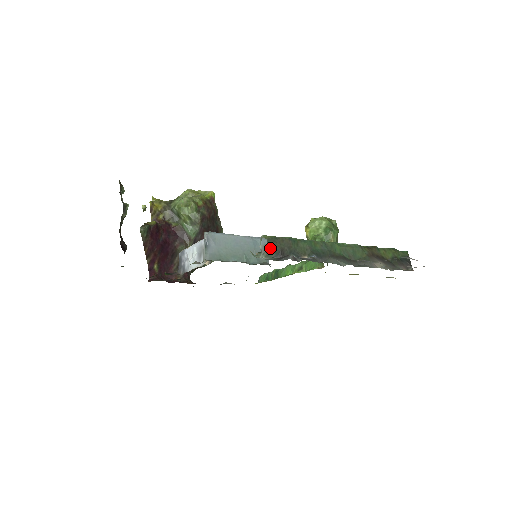
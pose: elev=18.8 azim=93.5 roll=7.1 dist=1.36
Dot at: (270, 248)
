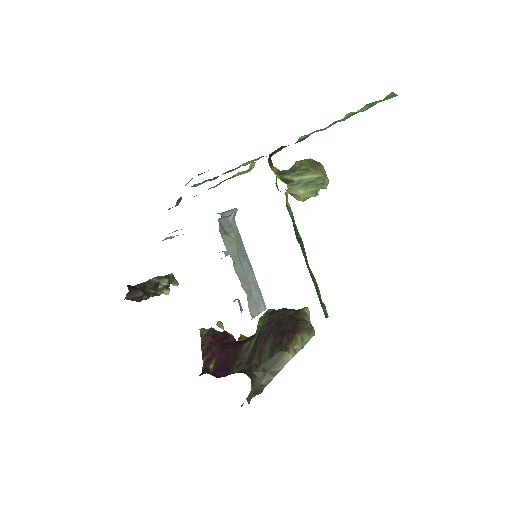
Dot at: occluded
